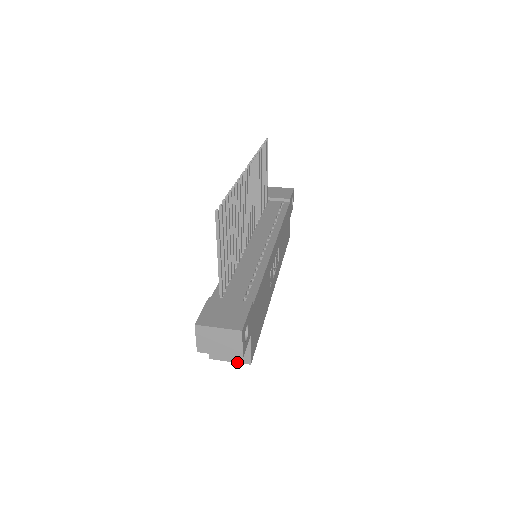
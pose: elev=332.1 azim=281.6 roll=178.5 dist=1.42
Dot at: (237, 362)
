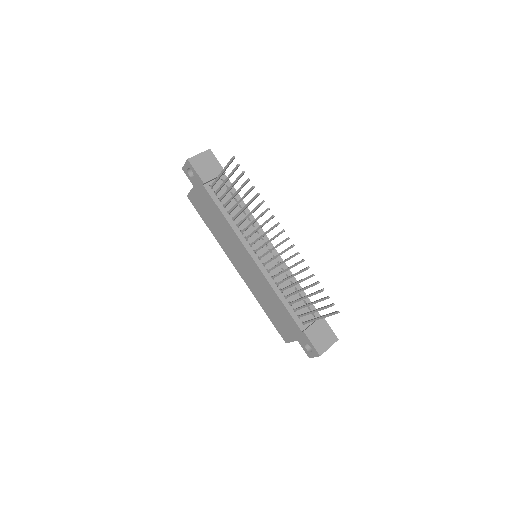
Dot at: occluded
